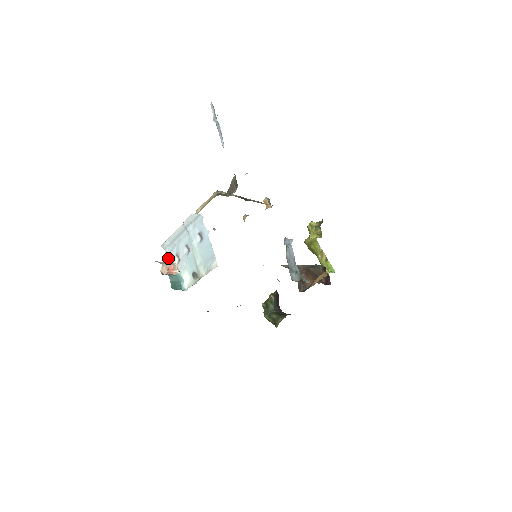
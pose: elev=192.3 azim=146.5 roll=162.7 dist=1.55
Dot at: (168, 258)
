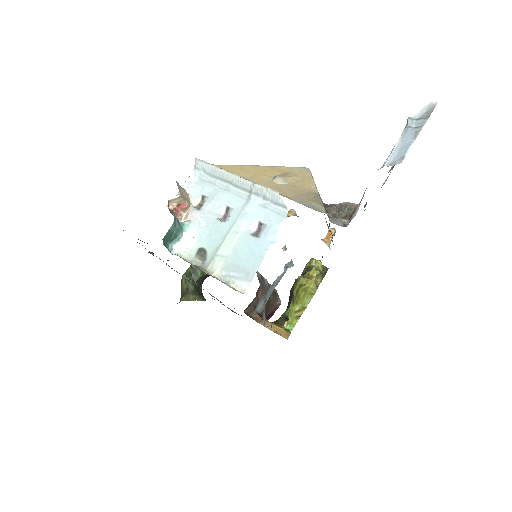
Dot at: (189, 183)
